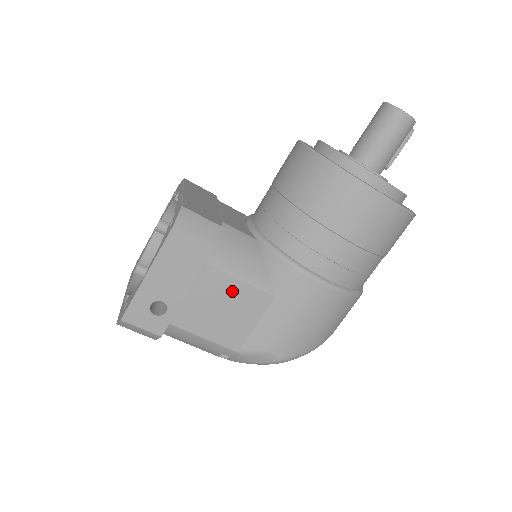
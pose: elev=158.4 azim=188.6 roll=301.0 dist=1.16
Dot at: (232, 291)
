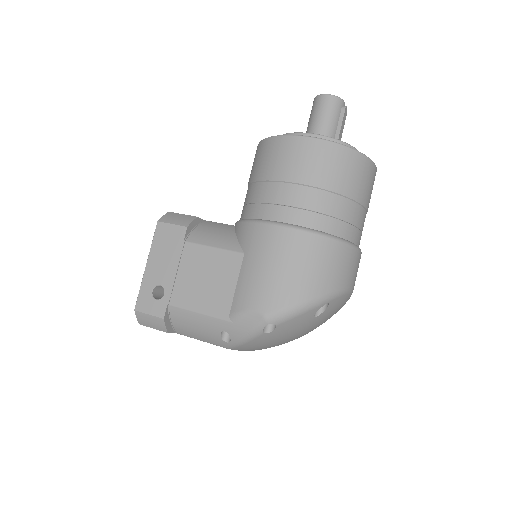
Dot at: (208, 260)
